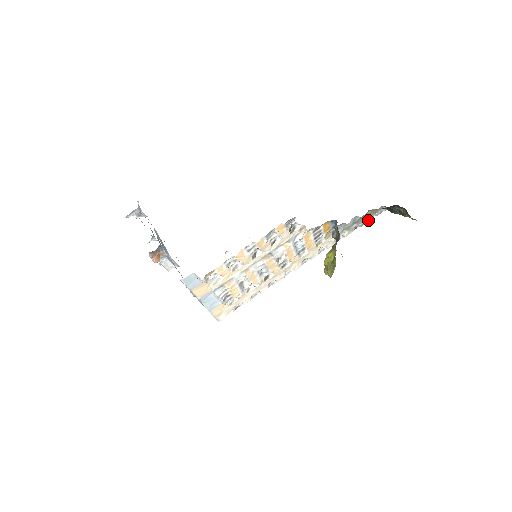
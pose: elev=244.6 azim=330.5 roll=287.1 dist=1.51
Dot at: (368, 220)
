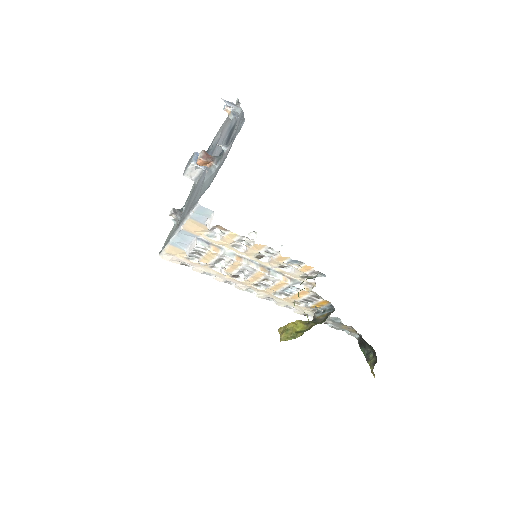
Dot at: (339, 329)
